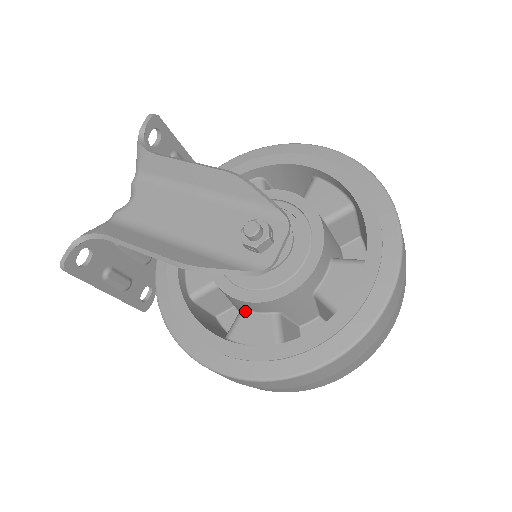
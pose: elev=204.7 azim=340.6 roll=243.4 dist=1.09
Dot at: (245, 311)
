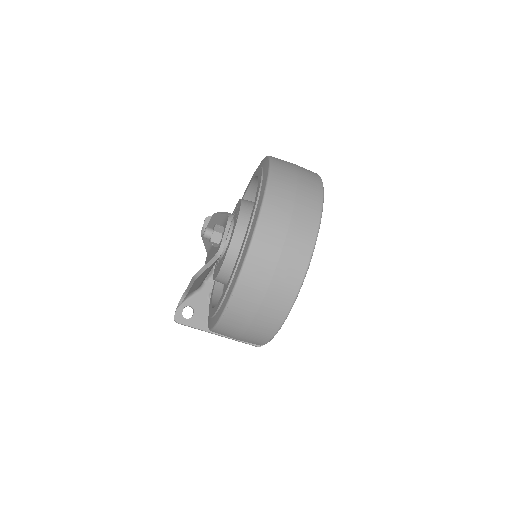
Dot at: occluded
